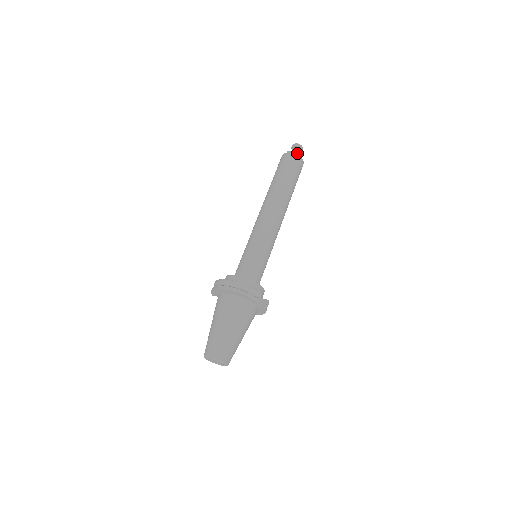
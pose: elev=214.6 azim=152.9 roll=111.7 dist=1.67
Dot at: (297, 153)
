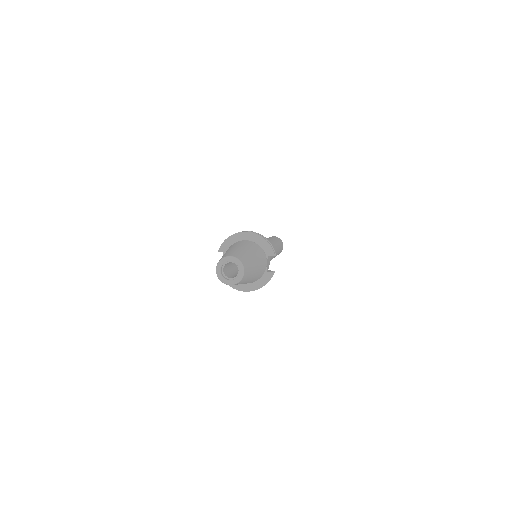
Dot at: occluded
